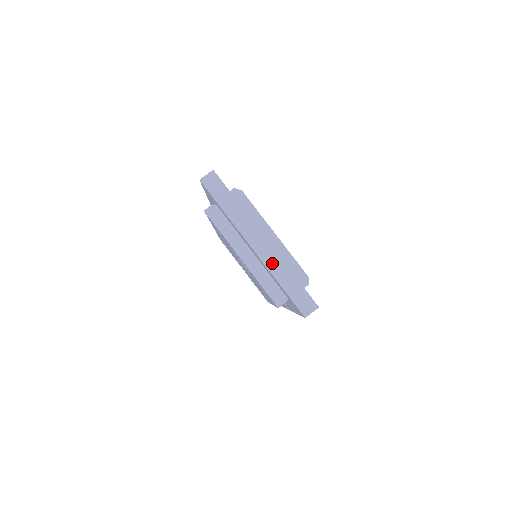
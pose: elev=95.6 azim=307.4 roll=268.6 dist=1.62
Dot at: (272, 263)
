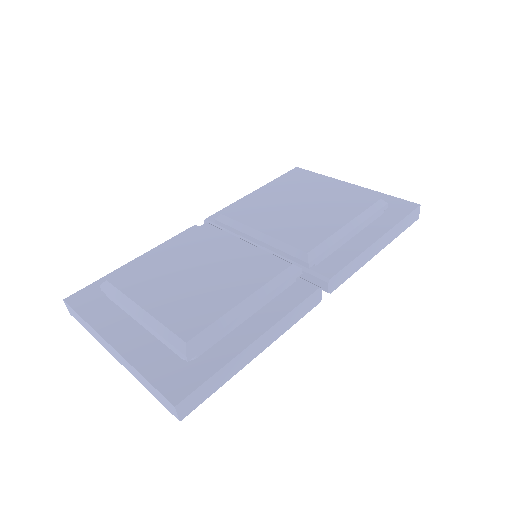
Dot at: (130, 369)
